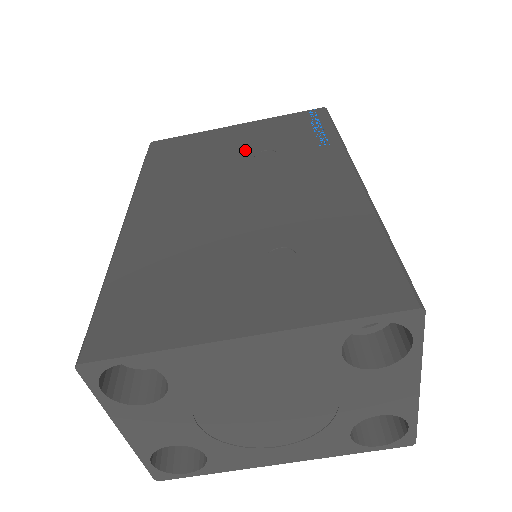
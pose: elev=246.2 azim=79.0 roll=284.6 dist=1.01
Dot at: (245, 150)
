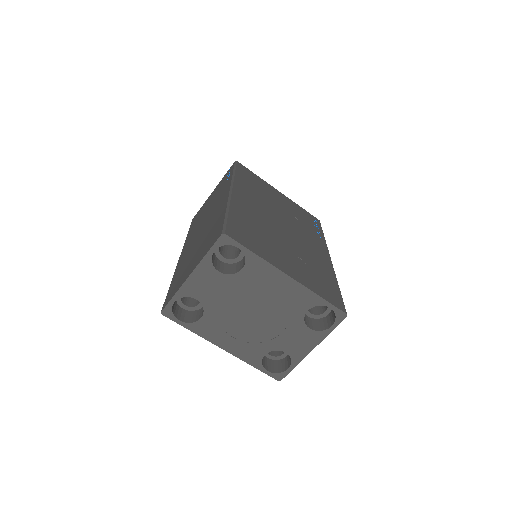
Dot at: (285, 208)
